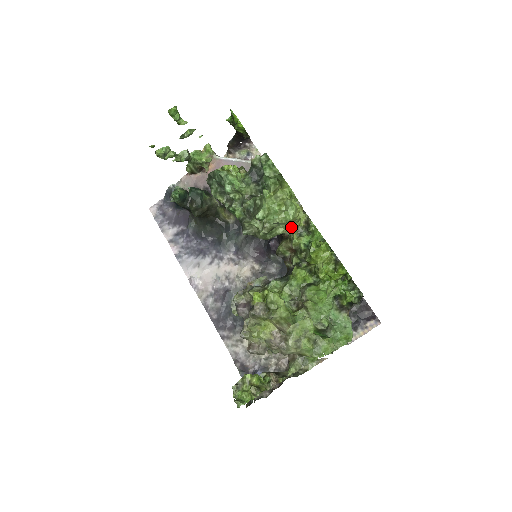
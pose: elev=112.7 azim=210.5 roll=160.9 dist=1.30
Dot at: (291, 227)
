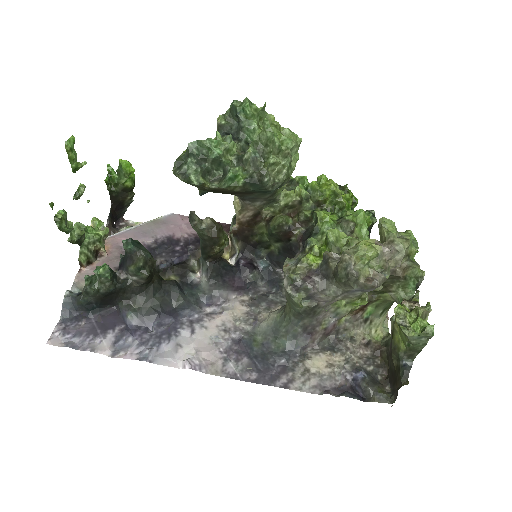
Dot at: occluded
